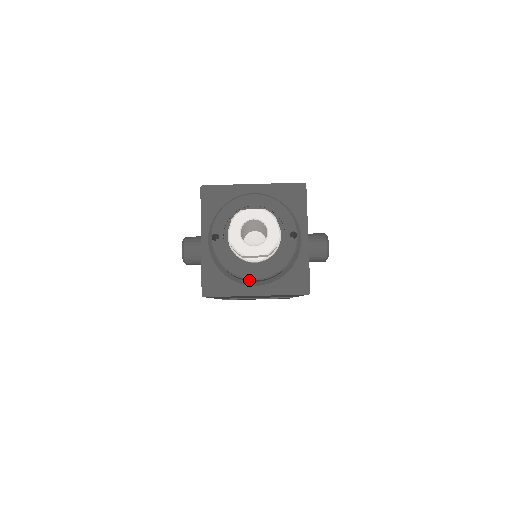
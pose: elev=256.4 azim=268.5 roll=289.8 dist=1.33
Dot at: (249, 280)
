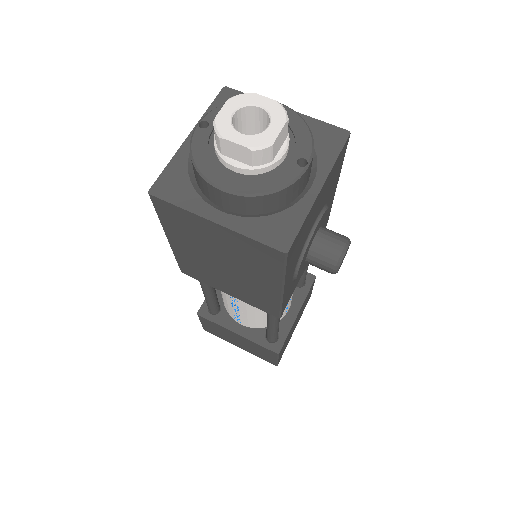
Dot at: (215, 191)
